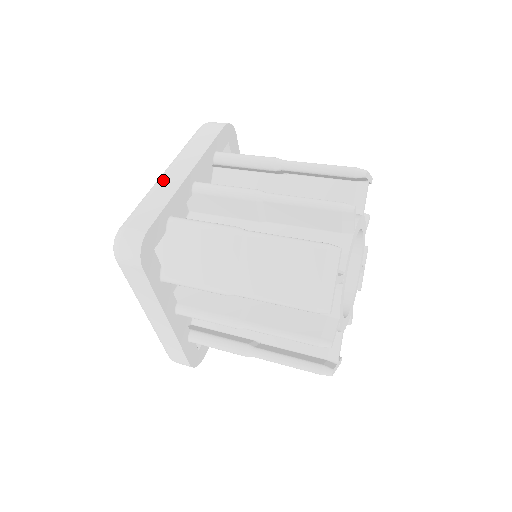
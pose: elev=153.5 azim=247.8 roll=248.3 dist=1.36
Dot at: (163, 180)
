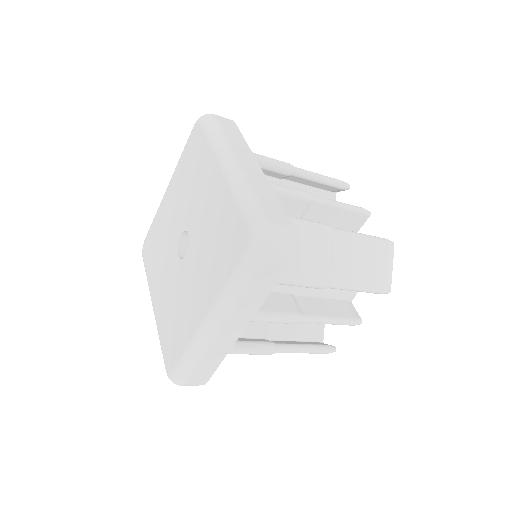
Dot at: (246, 172)
